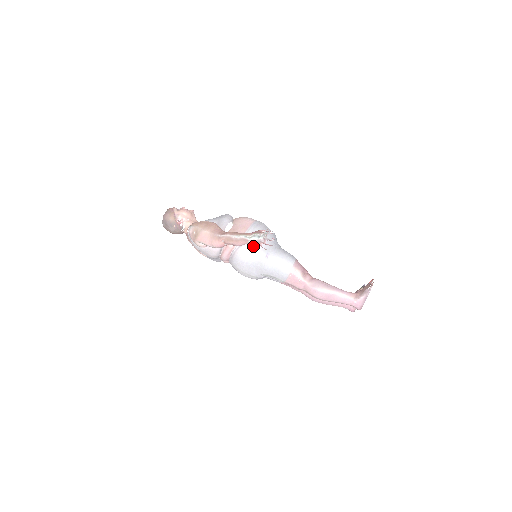
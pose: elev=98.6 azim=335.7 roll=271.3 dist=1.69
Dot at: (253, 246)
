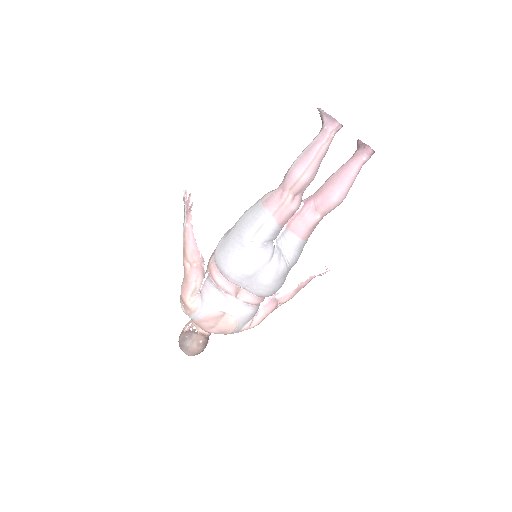
Dot at: (222, 241)
